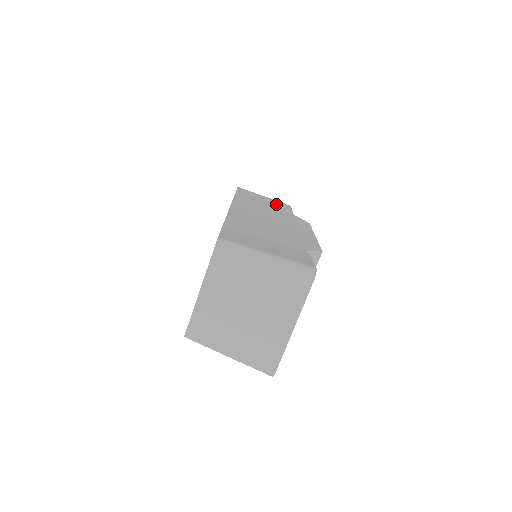
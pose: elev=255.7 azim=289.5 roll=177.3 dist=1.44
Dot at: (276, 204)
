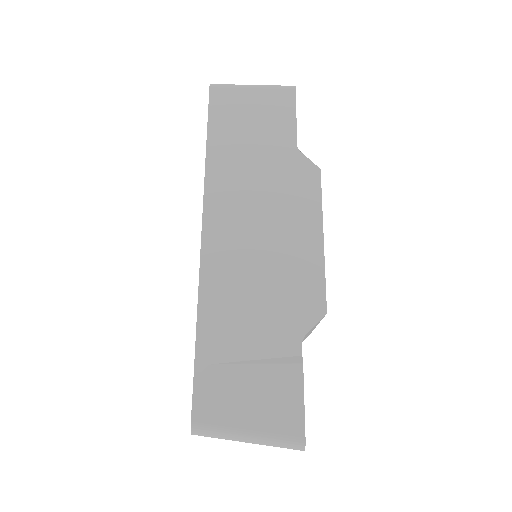
Dot at: (271, 117)
